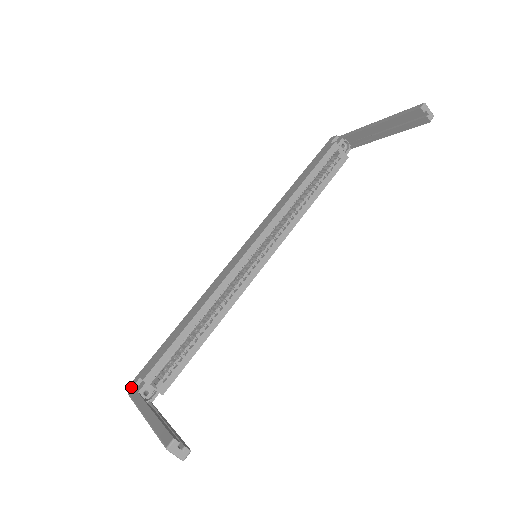
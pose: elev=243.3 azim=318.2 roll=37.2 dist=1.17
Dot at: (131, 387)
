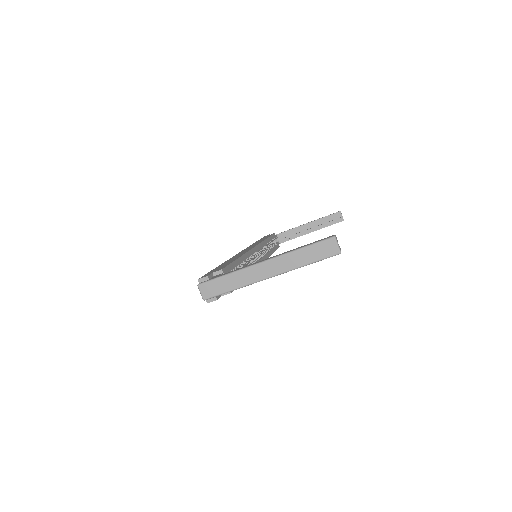
Dot at: (207, 275)
